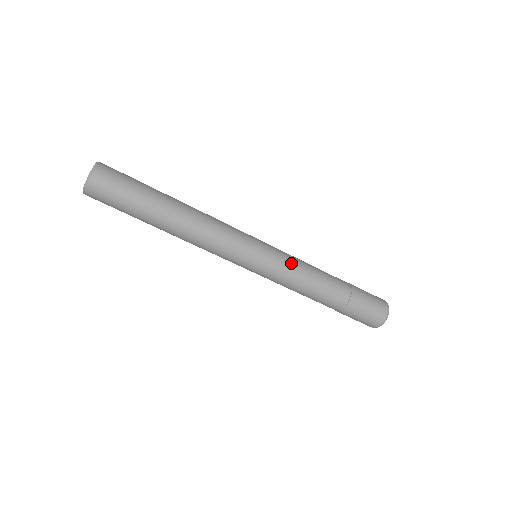
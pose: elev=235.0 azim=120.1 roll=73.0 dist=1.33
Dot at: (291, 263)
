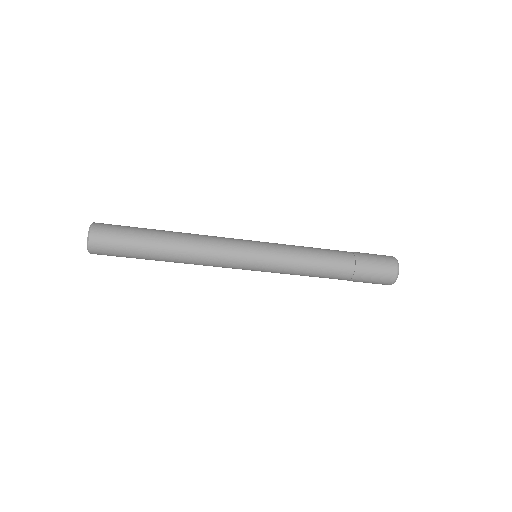
Dot at: (288, 250)
